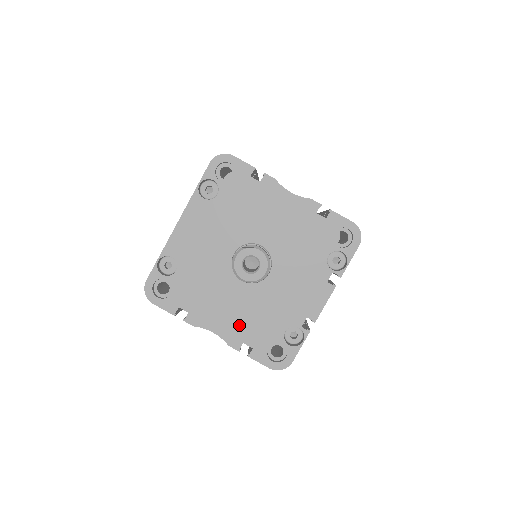
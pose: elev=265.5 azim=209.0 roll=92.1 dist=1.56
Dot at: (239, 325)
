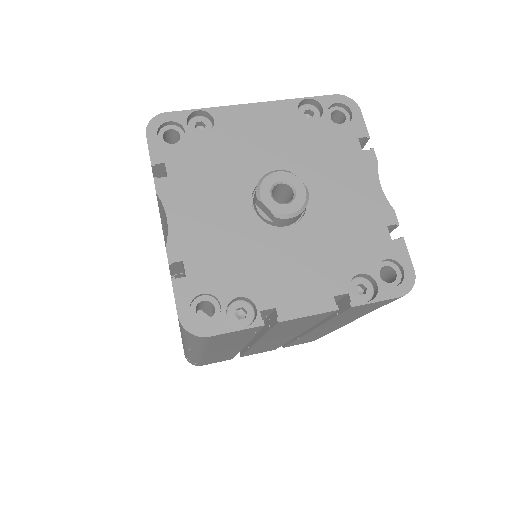
Dot at: (201, 240)
